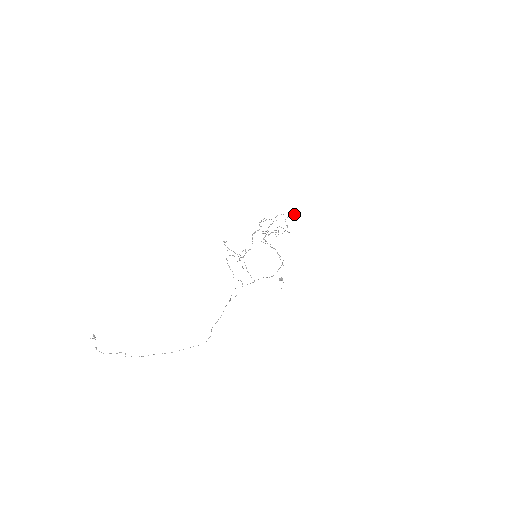
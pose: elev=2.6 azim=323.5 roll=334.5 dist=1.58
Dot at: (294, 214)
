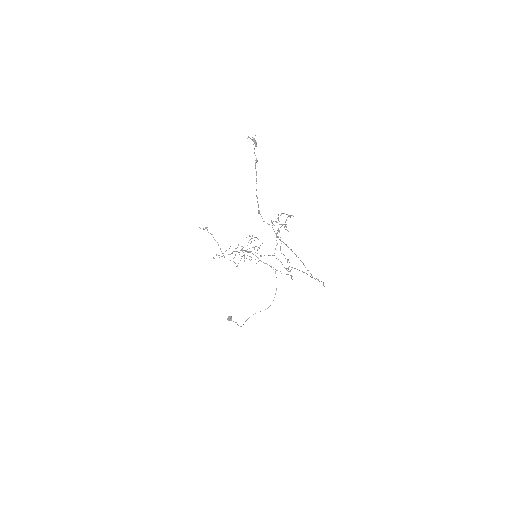
Dot at: occluded
